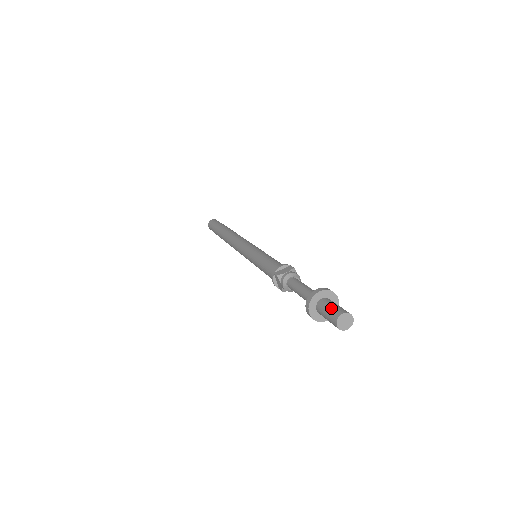
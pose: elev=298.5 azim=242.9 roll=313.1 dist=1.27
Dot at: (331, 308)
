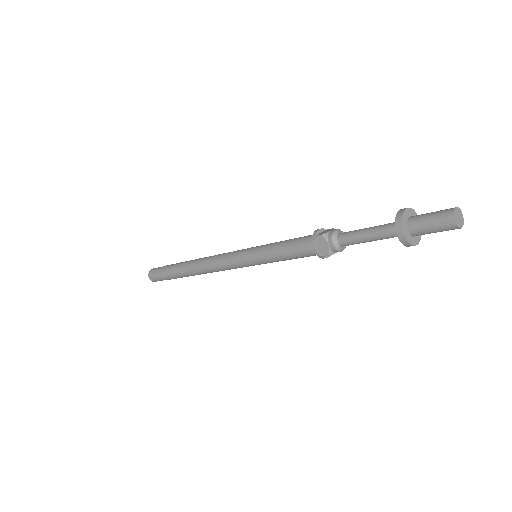
Dot at: (434, 212)
